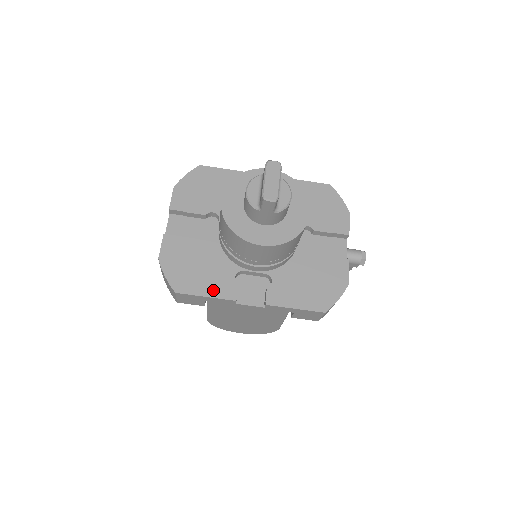
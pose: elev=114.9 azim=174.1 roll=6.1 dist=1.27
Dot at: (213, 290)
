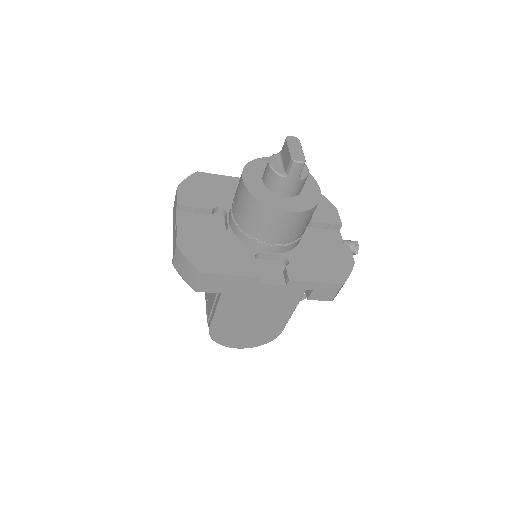
Dot at: (237, 269)
